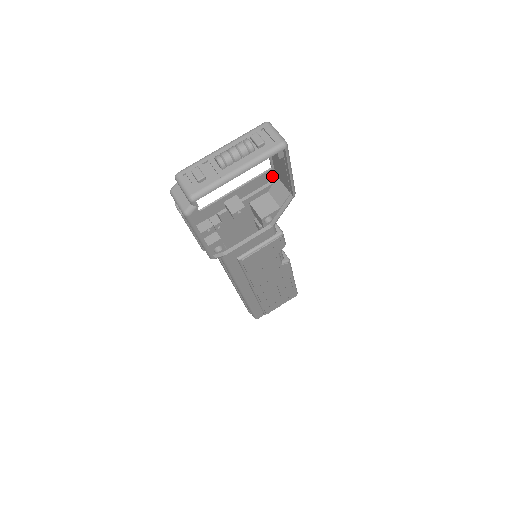
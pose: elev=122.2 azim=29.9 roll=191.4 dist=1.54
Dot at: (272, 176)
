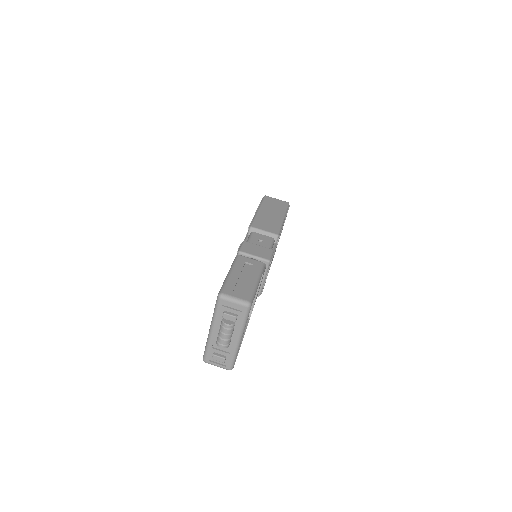
Dot at: occluded
